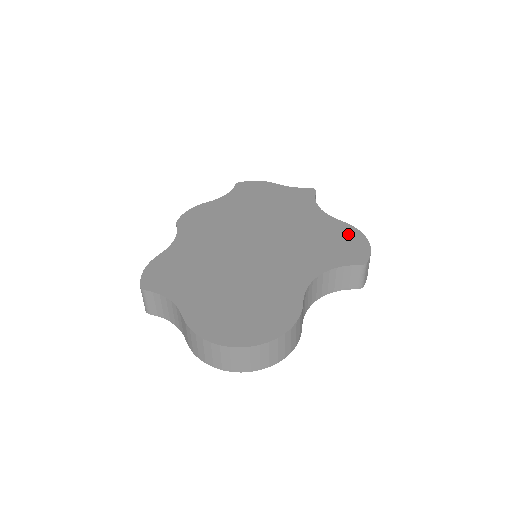
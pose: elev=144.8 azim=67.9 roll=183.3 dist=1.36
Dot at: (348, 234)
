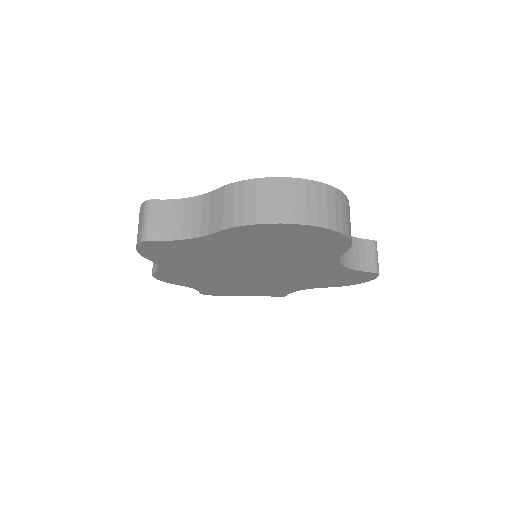
Dot at: occluded
